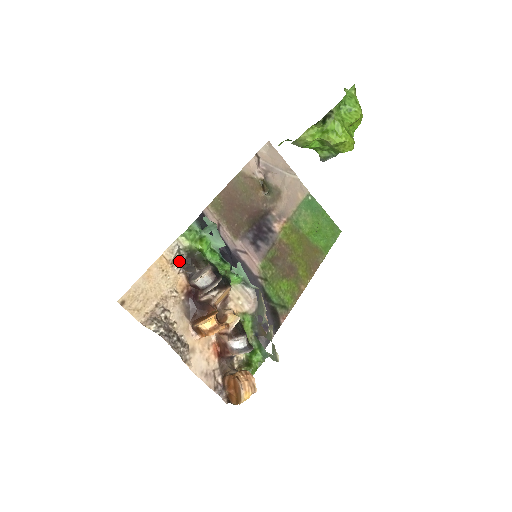
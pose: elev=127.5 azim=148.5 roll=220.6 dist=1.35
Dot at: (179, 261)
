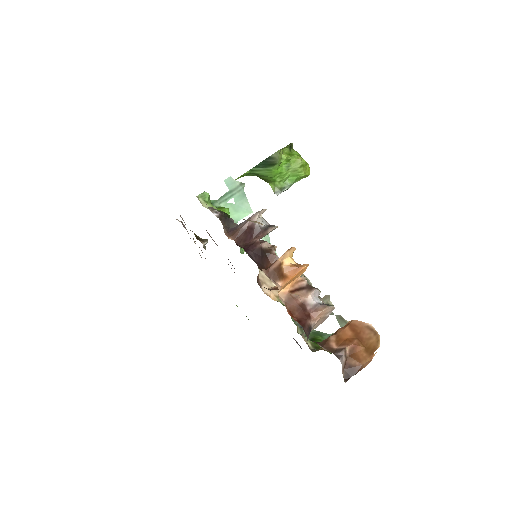
Dot at: (213, 211)
